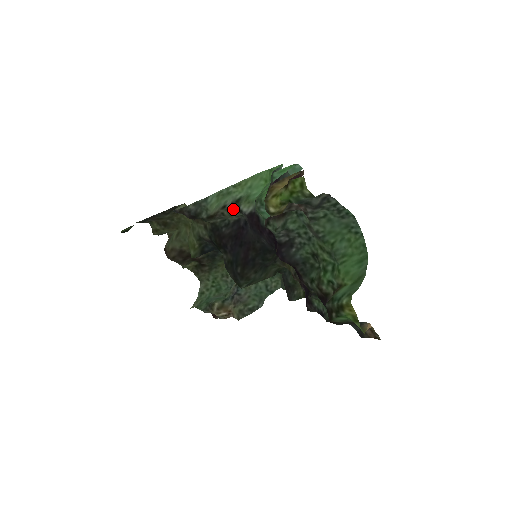
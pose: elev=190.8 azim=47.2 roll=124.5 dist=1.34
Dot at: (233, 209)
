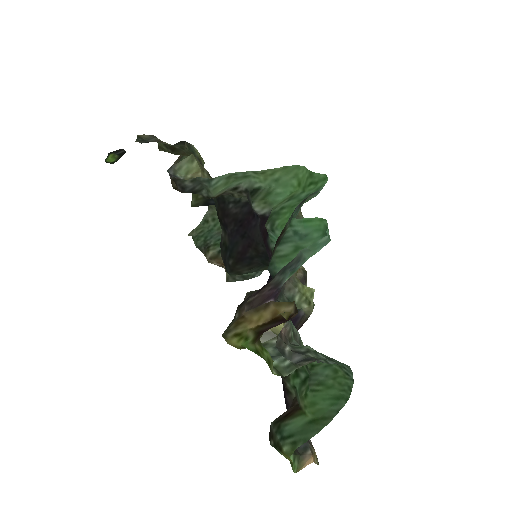
Dot at: (246, 195)
